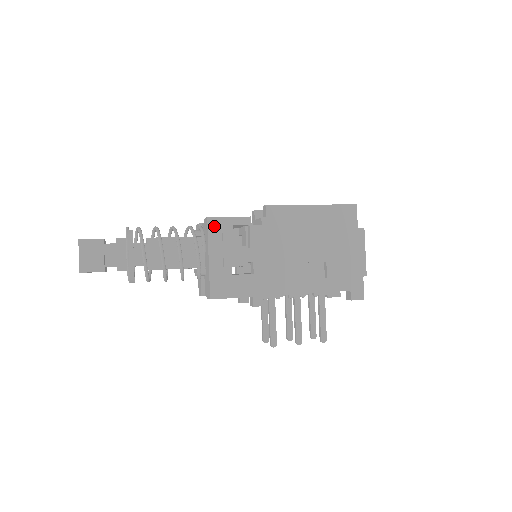
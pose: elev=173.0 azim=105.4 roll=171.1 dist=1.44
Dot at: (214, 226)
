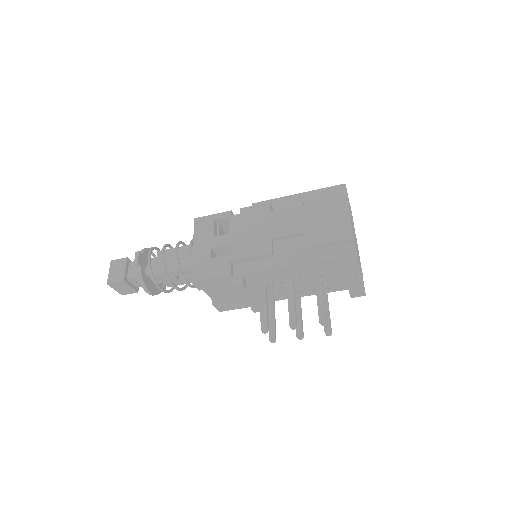
Dot at: (200, 224)
